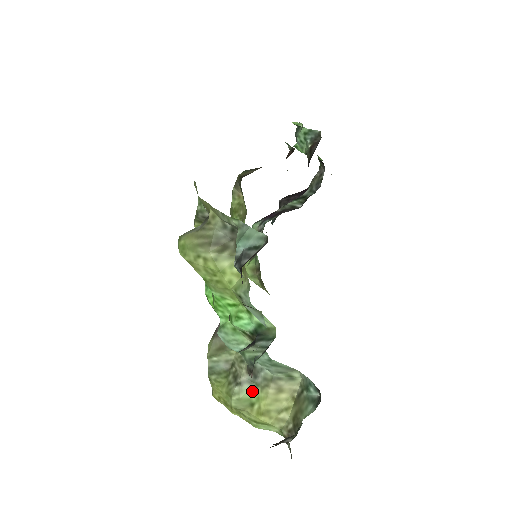
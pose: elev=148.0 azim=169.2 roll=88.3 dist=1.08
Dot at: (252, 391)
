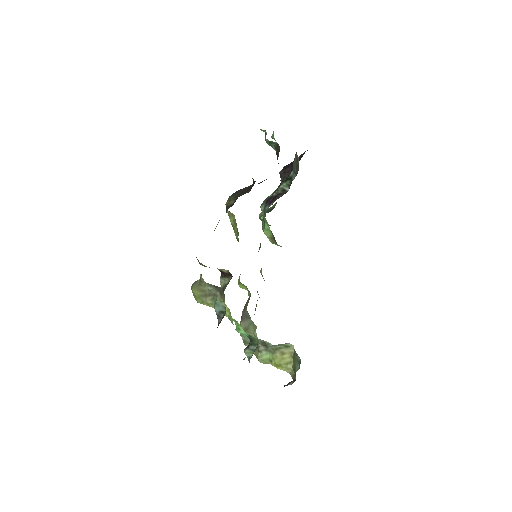
Dot at: (268, 354)
